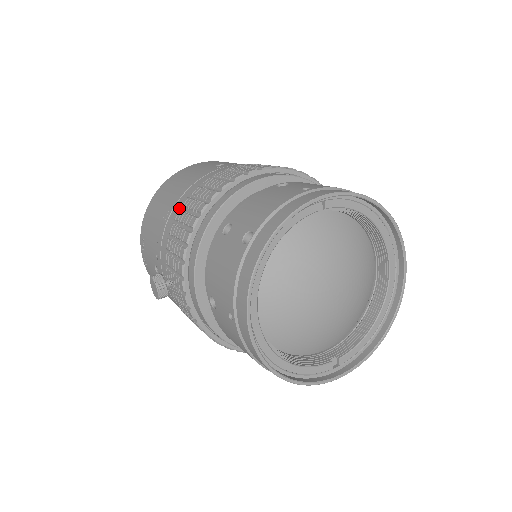
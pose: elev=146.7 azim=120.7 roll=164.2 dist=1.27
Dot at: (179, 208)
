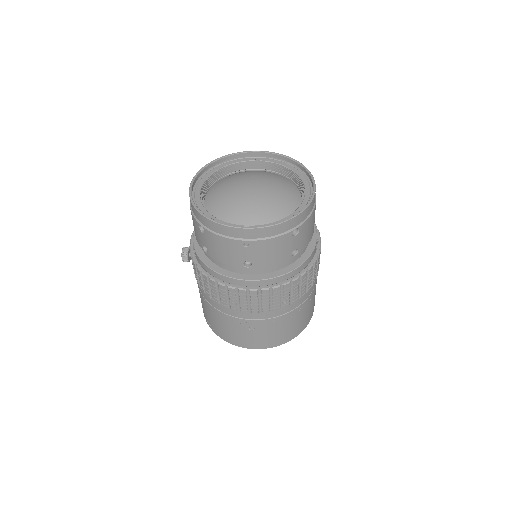
Dot at: occluded
